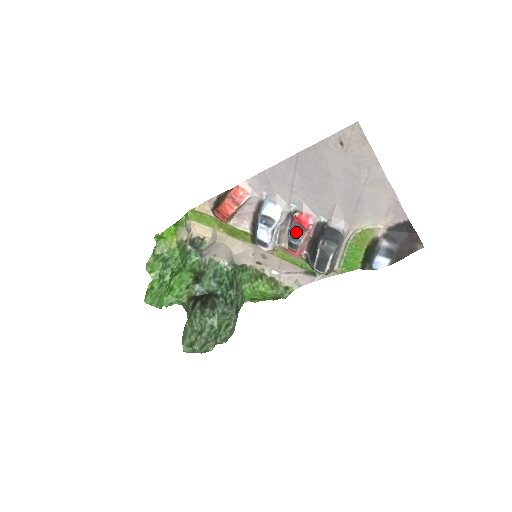
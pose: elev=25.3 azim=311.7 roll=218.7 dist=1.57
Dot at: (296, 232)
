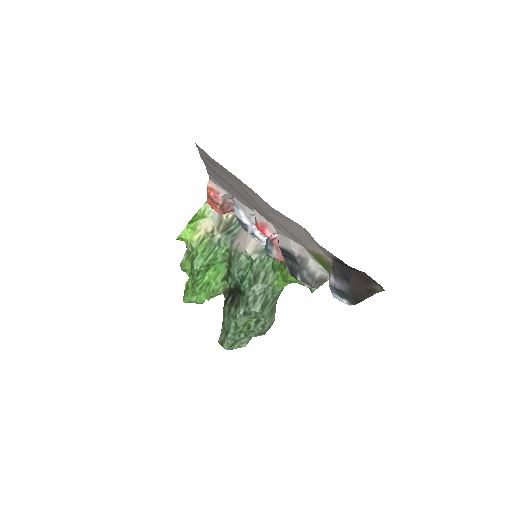
Dot at: (268, 239)
